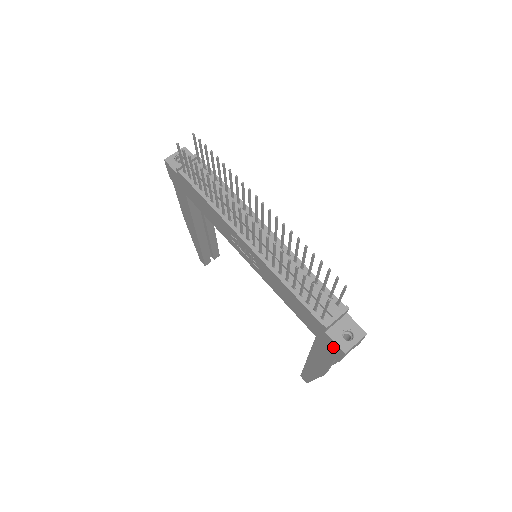
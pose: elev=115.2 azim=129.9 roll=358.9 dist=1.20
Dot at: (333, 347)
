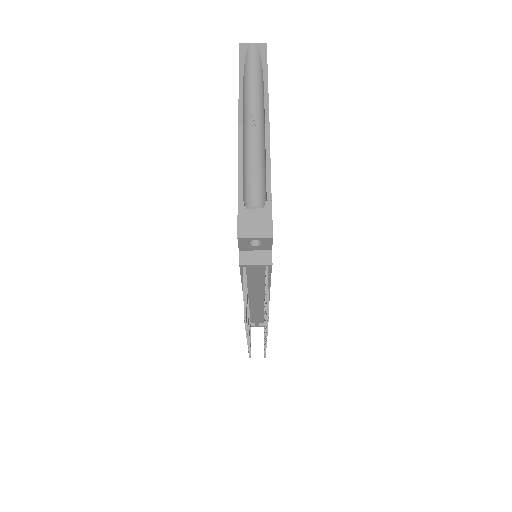
Dot at: occluded
